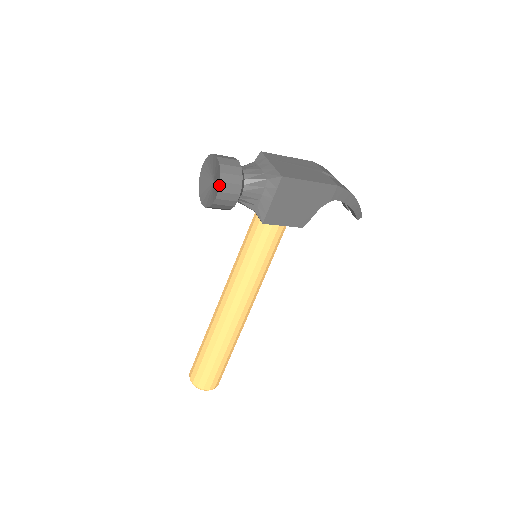
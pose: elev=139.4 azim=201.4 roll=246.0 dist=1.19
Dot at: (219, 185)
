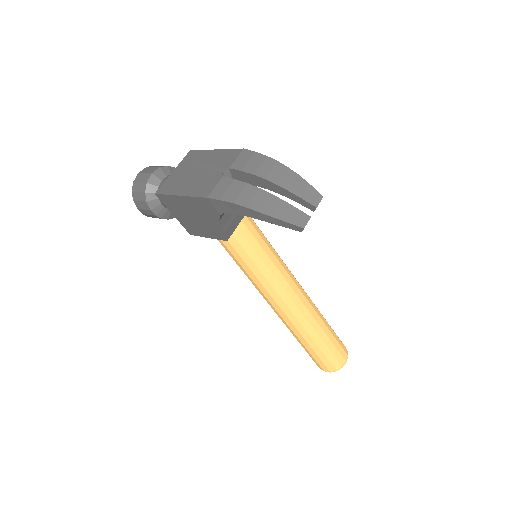
Dot at: (135, 203)
